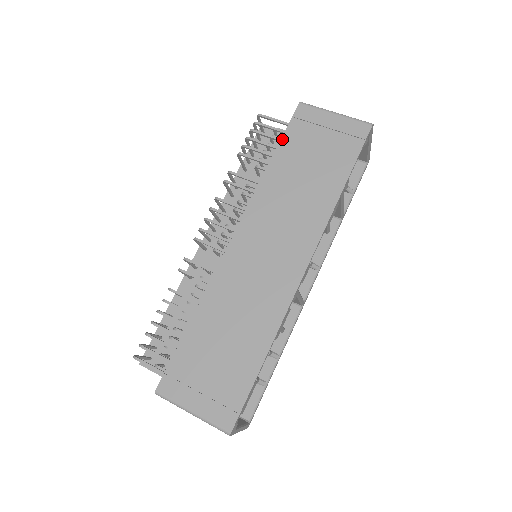
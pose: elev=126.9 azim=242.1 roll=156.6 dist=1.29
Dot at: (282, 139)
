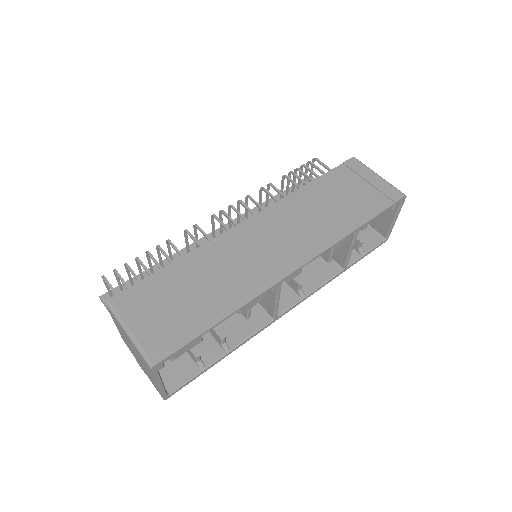
Dot at: (327, 173)
